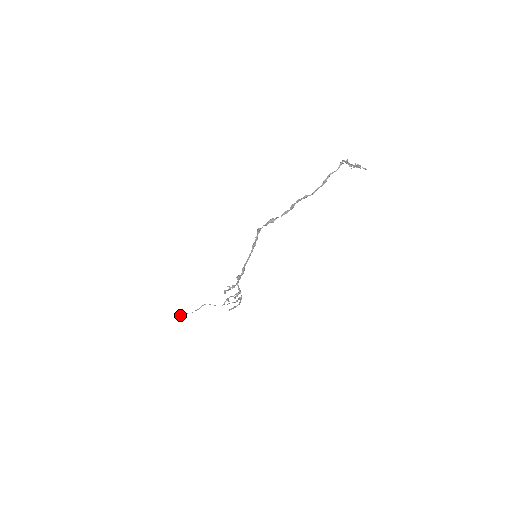
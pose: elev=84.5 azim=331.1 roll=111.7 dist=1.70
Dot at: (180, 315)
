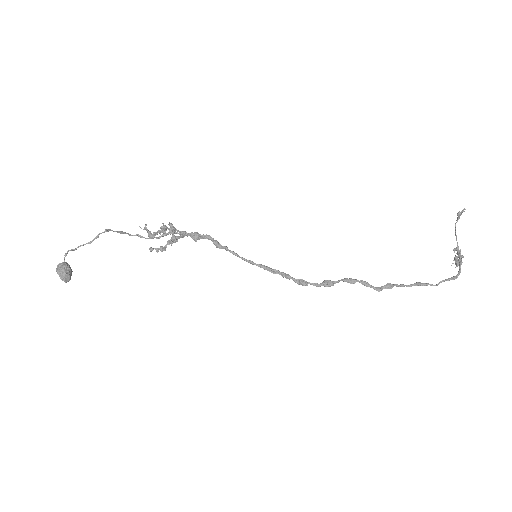
Dot at: (68, 281)
